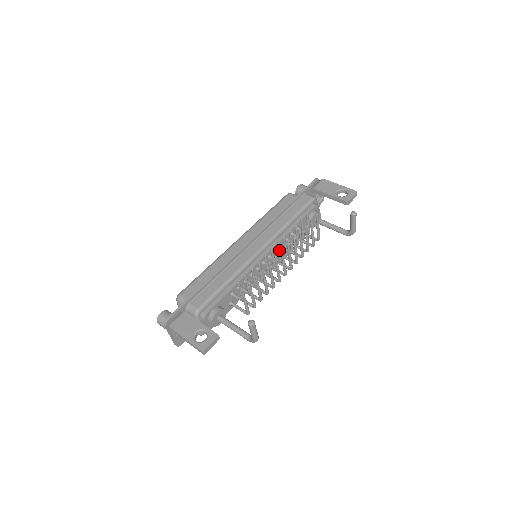
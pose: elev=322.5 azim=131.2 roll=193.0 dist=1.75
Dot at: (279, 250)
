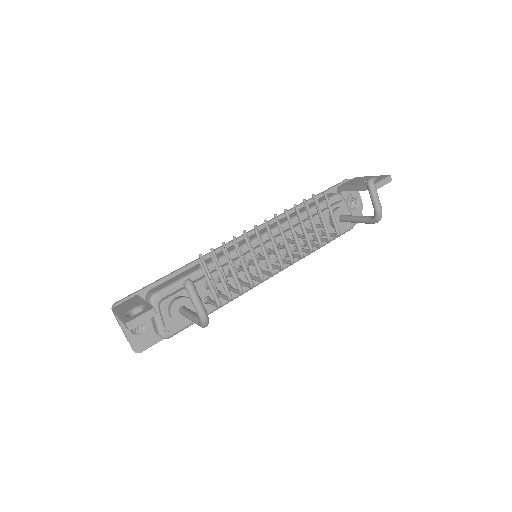
Dot at: occluded
